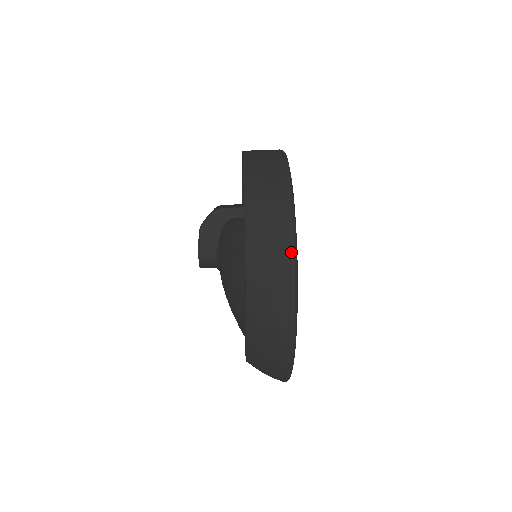
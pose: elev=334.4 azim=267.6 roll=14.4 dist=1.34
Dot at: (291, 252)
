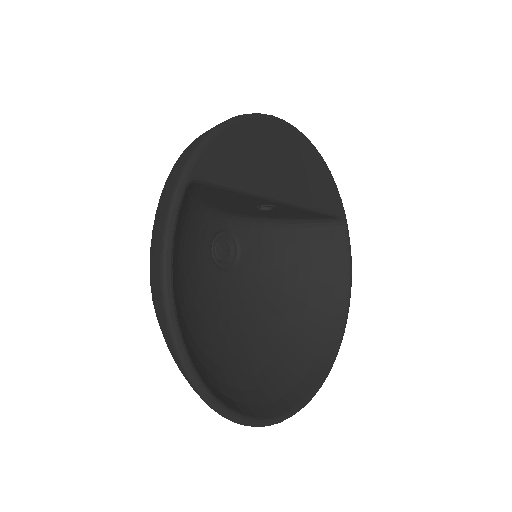
Dot at: (169, 202)
